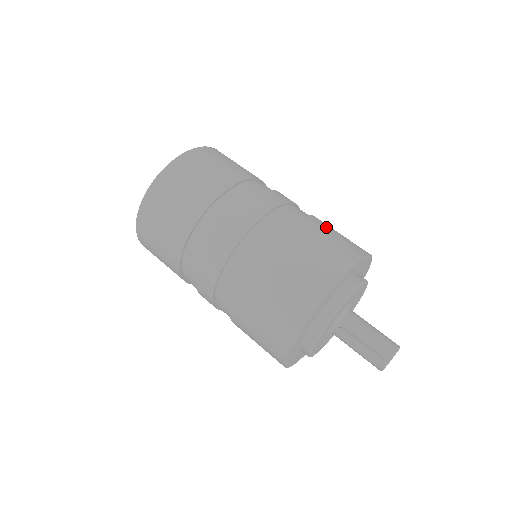
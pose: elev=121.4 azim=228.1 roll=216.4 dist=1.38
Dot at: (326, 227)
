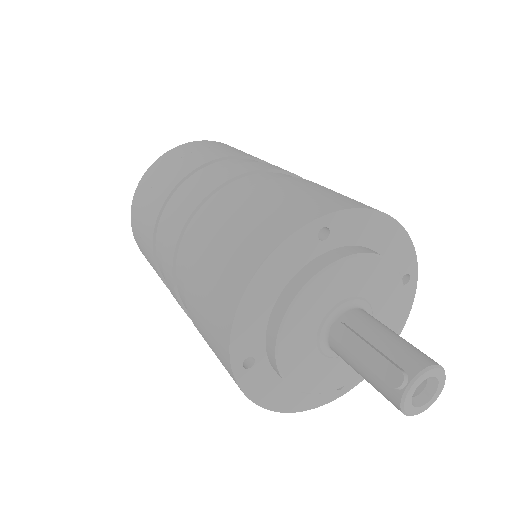
Dot at: occluded
